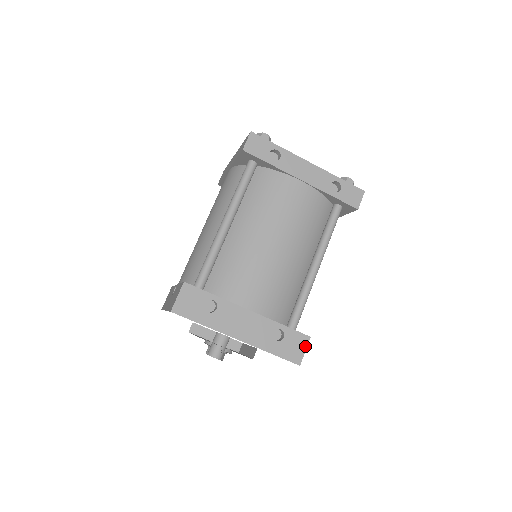
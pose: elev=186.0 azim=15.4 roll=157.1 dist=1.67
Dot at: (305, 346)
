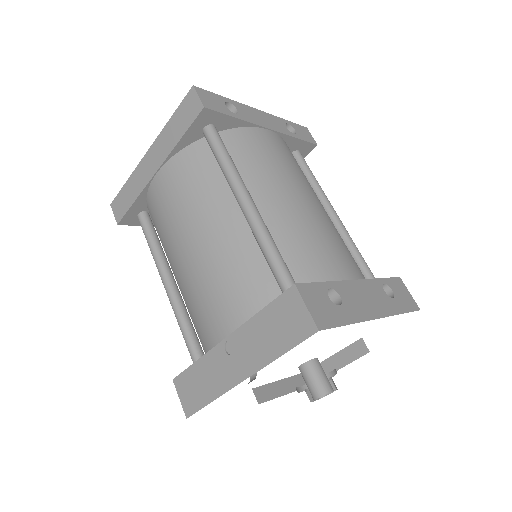
Dot at: (406, 288)
